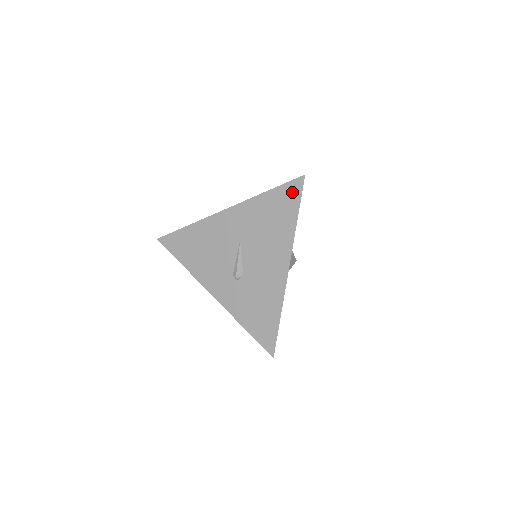
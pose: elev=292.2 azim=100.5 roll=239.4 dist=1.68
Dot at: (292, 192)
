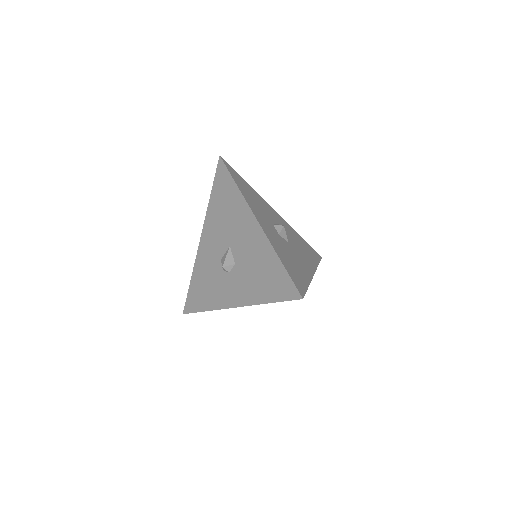
Dot at: occluded
